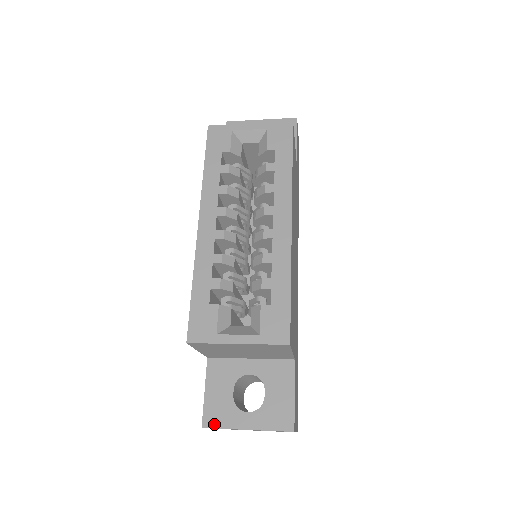
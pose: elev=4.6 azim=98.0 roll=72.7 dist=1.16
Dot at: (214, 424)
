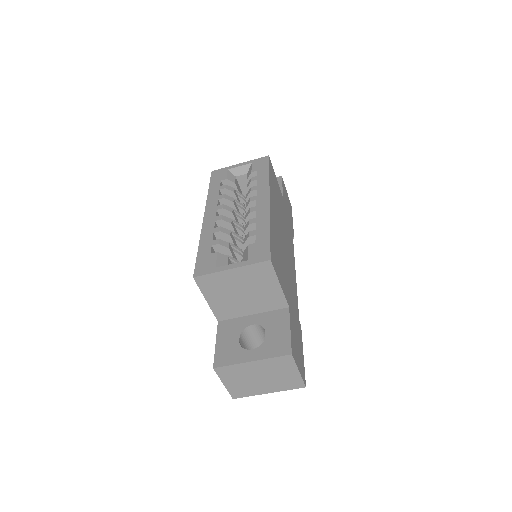
Dot at: (223, 363)
